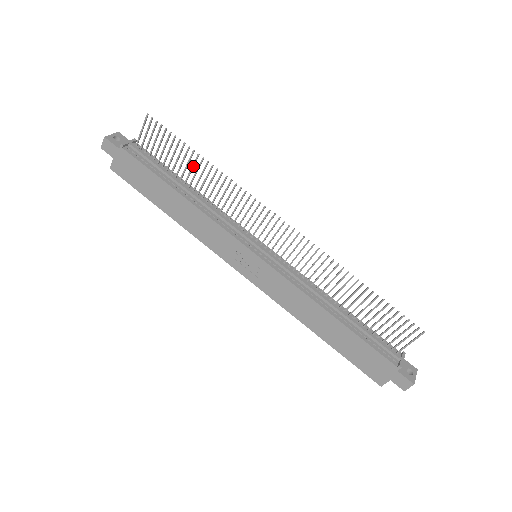
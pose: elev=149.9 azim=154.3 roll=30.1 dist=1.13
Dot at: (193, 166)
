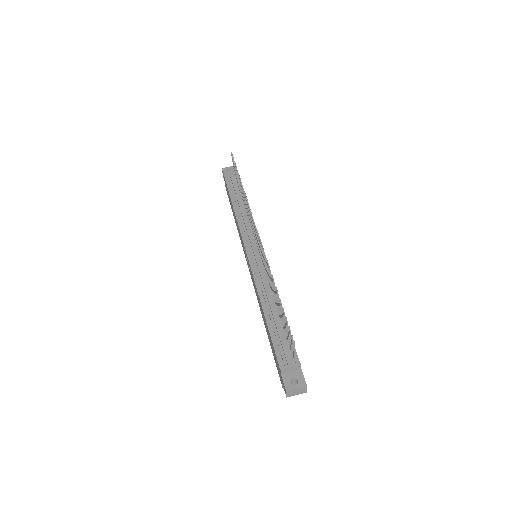
Dot at: (241, 187)
